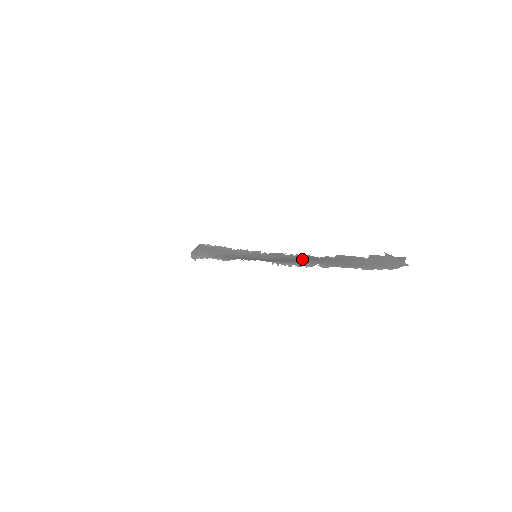
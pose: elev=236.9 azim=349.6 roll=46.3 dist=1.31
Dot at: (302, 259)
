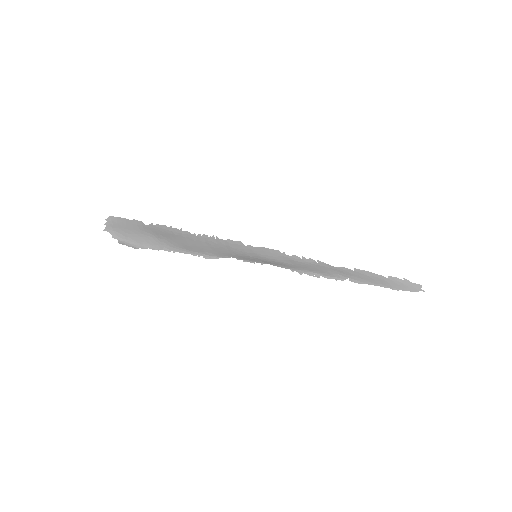
Dot at: (321, 268)
